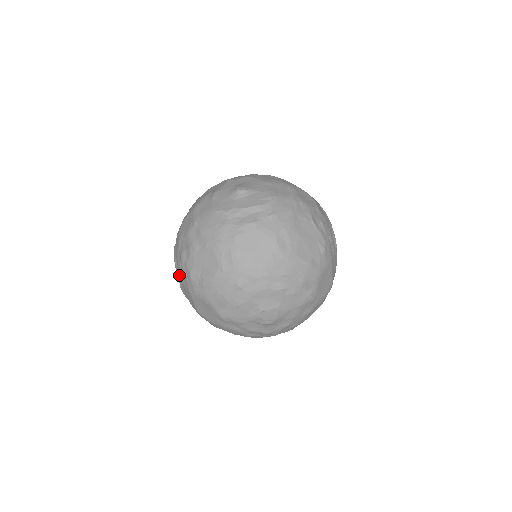
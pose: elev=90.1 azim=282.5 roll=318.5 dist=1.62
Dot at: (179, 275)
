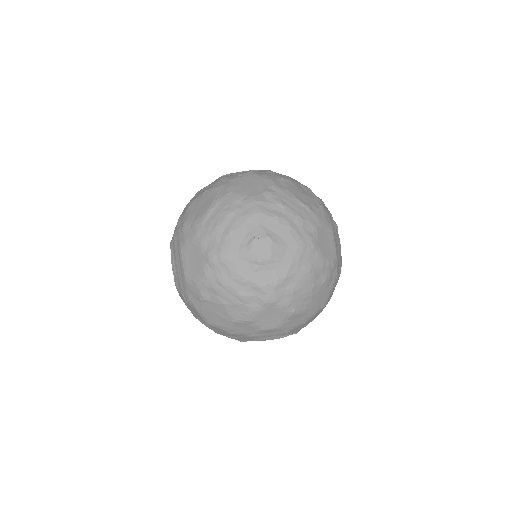
Dot at: (172, 245)
